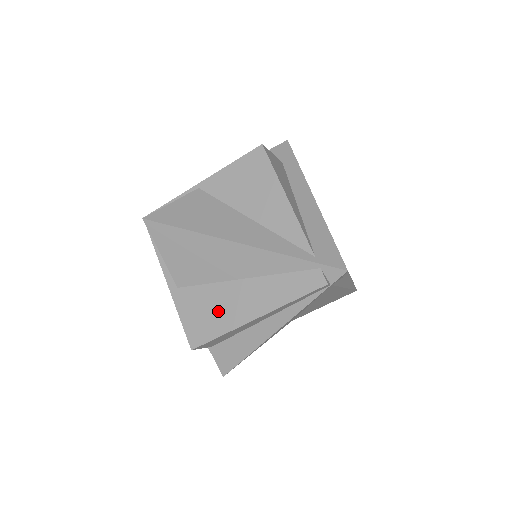
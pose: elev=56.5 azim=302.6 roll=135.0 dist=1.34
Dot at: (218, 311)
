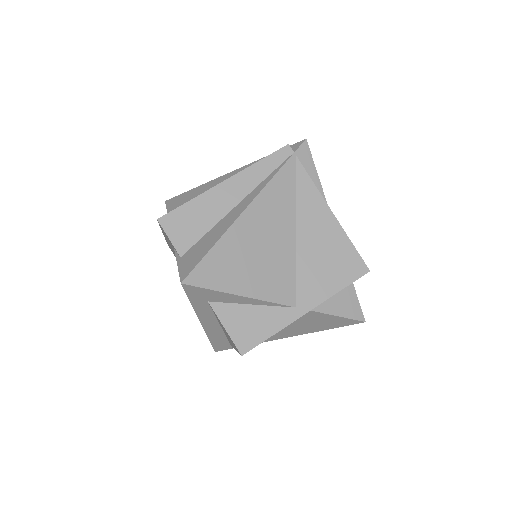
Dot at: occluded
